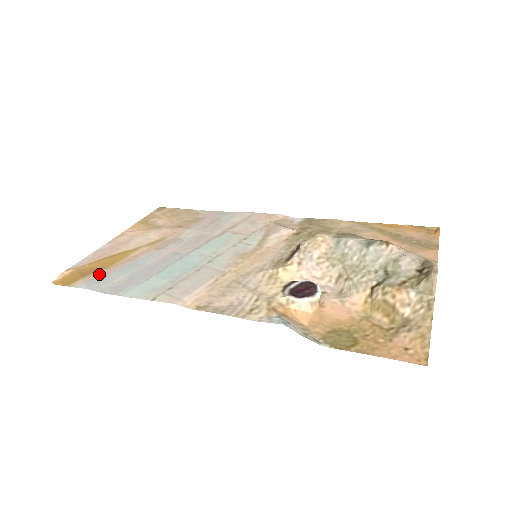
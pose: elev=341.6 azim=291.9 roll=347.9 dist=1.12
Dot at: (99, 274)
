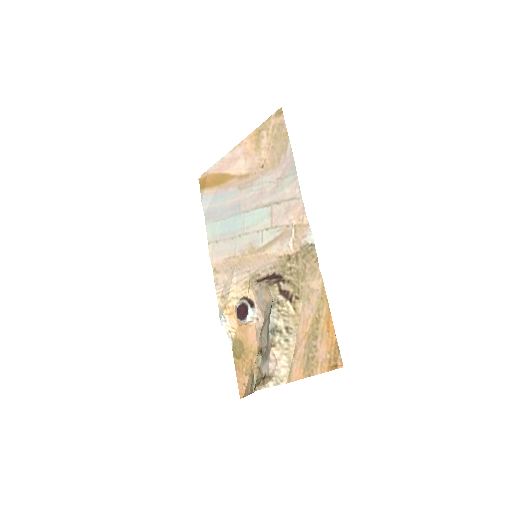
Dot at: (211, 191)
